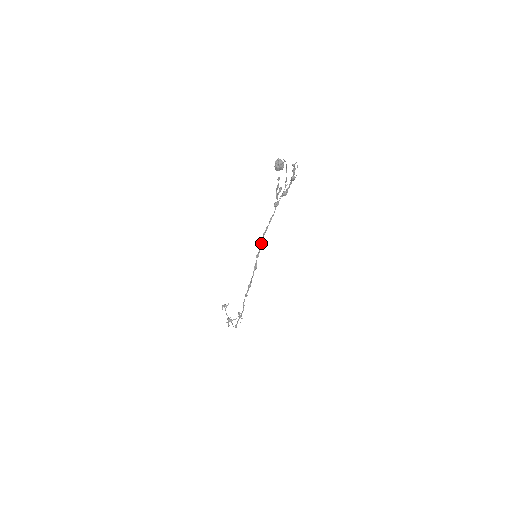
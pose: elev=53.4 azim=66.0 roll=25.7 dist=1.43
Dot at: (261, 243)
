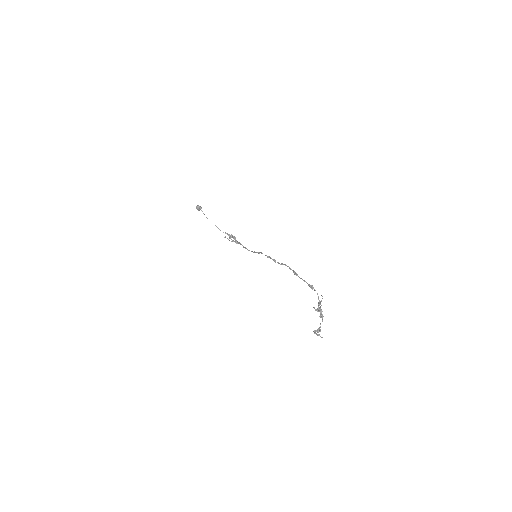
Dot at: (249, 250)
